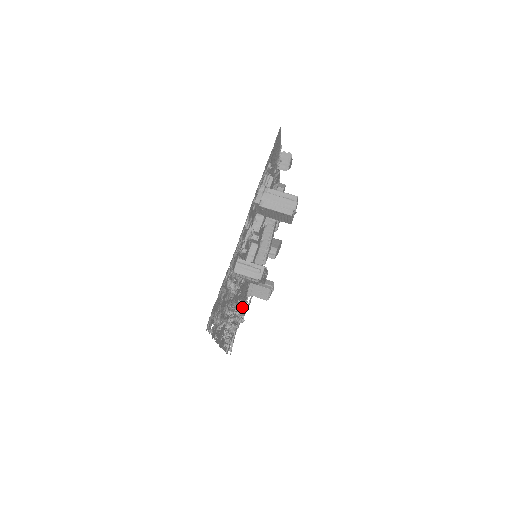
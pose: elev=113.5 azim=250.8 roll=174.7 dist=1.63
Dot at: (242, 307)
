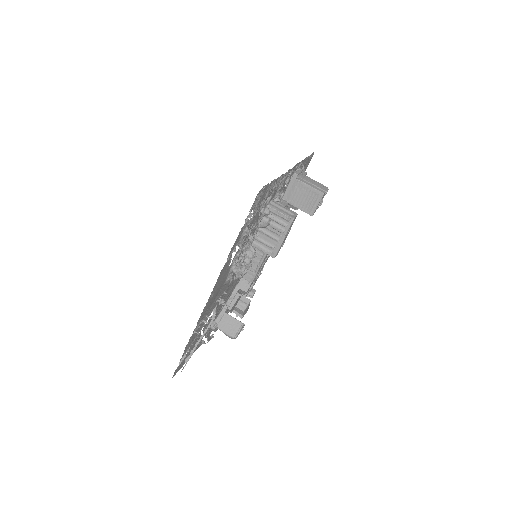
Dot at: occluded
